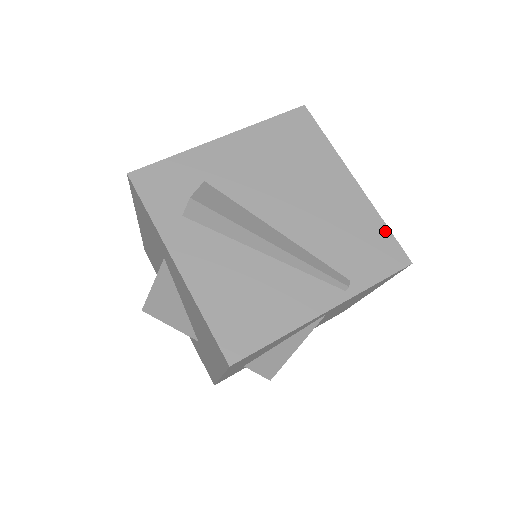
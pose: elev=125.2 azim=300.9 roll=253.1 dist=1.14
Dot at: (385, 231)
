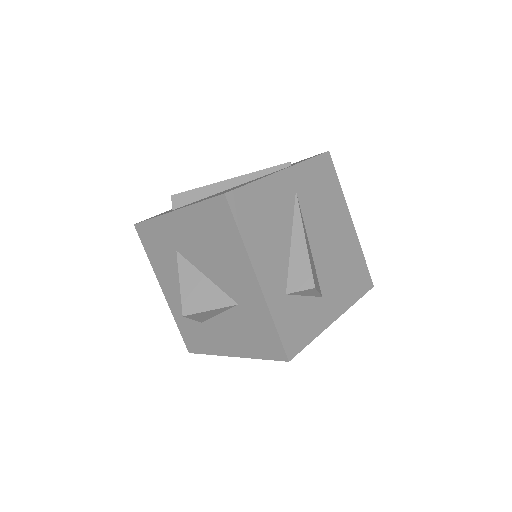
Dot at: occluded
